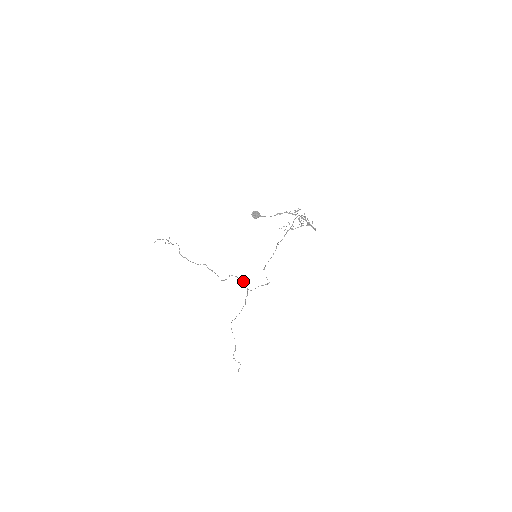
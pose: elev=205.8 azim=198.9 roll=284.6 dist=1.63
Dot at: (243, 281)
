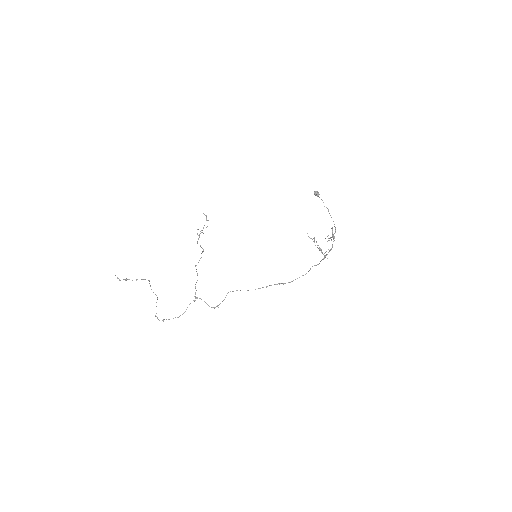
Dot at: (196, 298)
